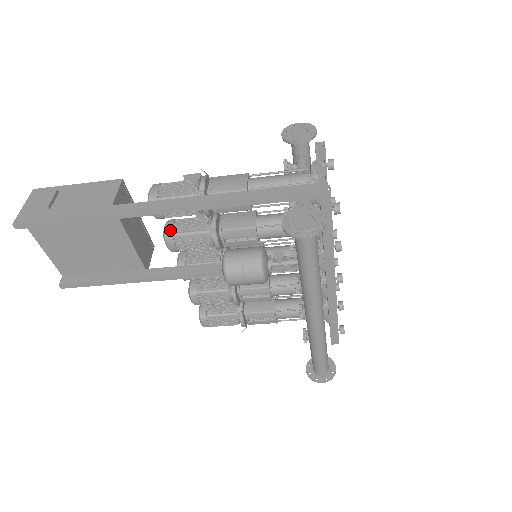
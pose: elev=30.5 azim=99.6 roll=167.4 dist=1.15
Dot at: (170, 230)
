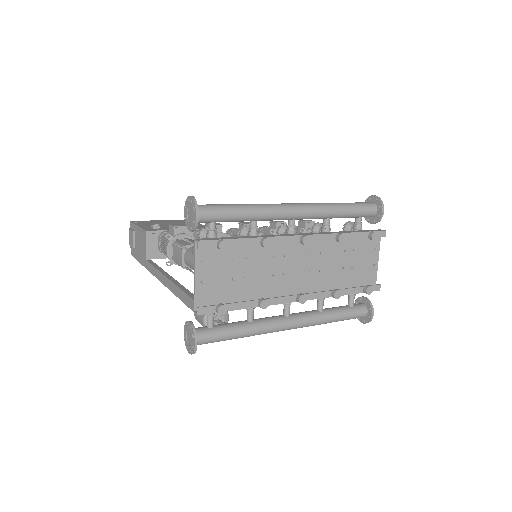
Dot at: occluded
